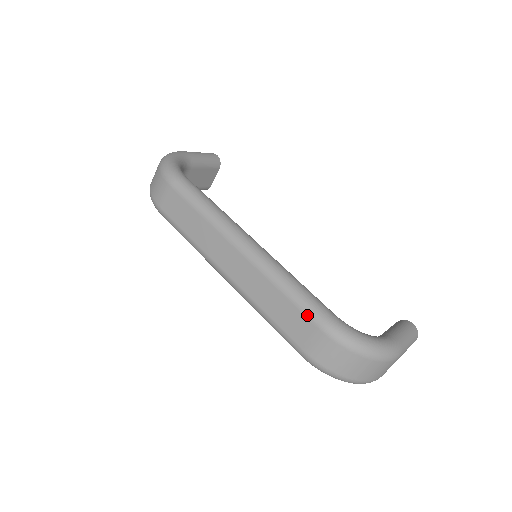
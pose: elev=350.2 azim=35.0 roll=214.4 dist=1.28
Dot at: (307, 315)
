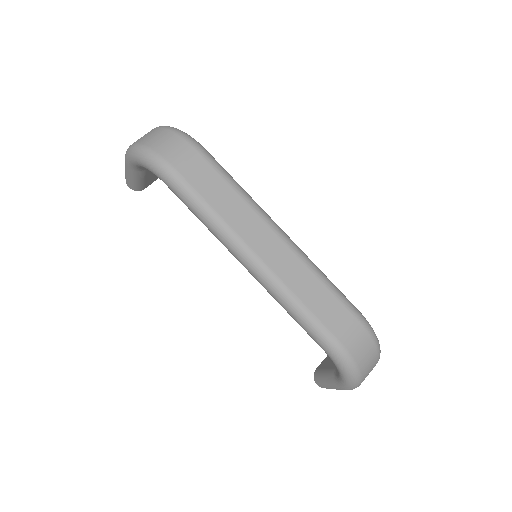
Dot at: (346, 305)
